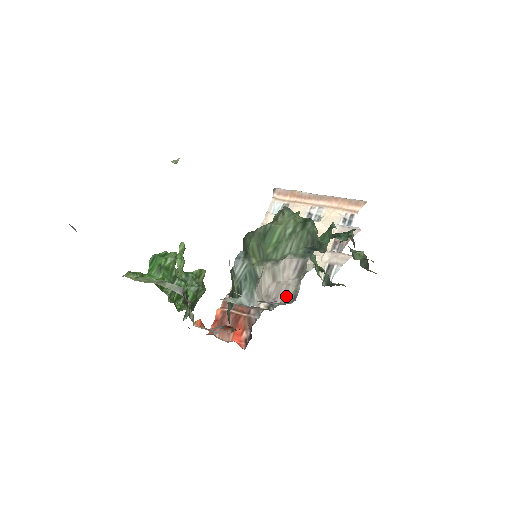
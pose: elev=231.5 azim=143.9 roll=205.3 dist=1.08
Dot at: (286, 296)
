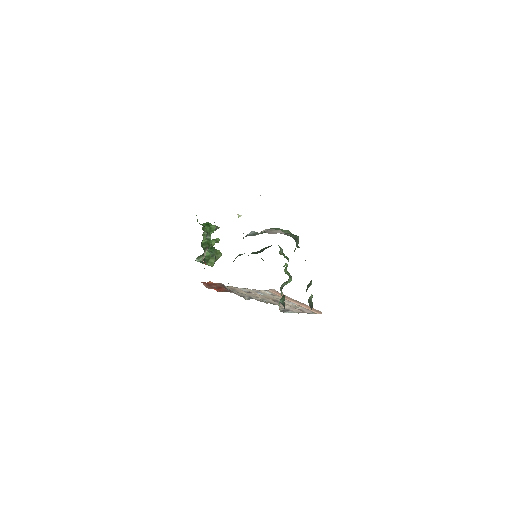
Dot at: (273, 233)
